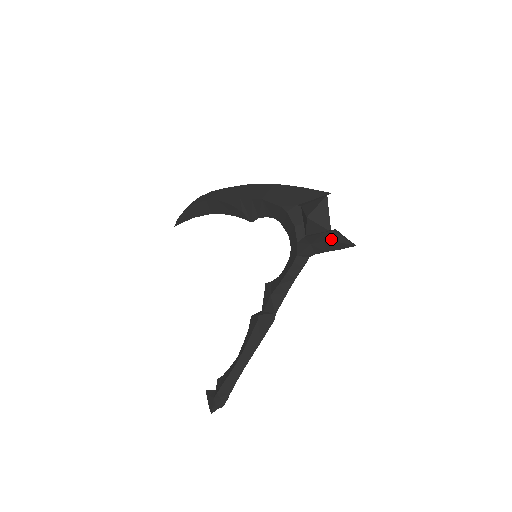
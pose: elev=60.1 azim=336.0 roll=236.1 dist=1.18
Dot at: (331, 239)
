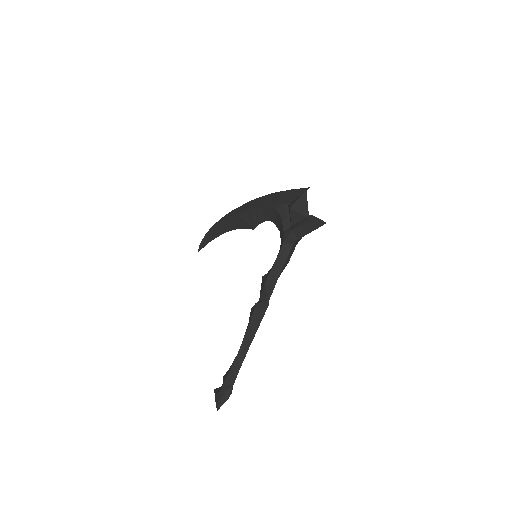
Dot at: (308, 221)
